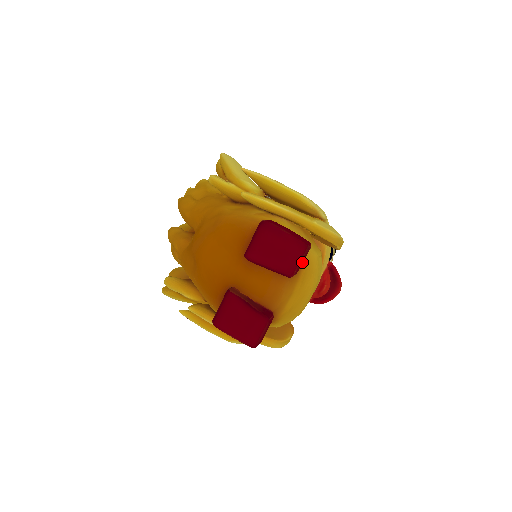
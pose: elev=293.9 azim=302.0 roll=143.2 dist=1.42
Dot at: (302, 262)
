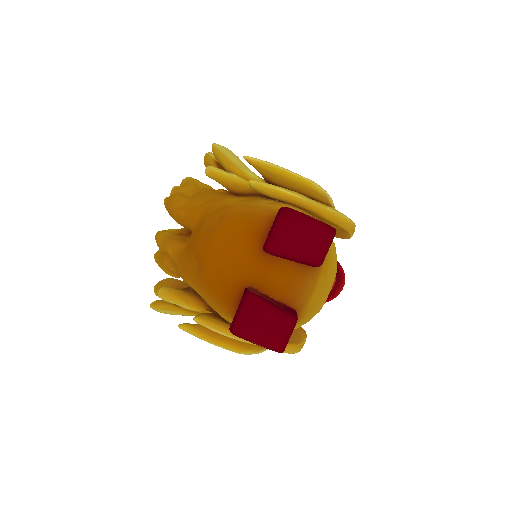
Dot at: occluded
